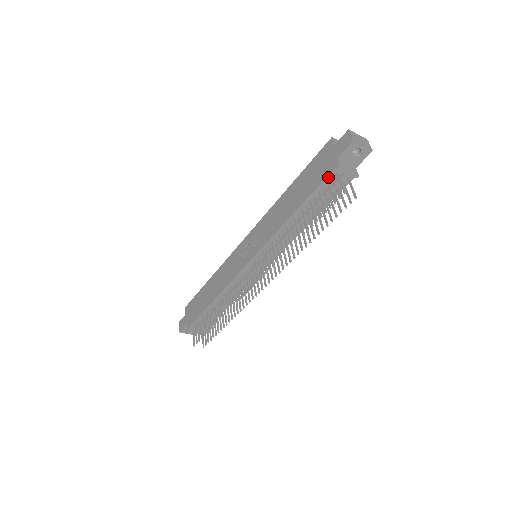
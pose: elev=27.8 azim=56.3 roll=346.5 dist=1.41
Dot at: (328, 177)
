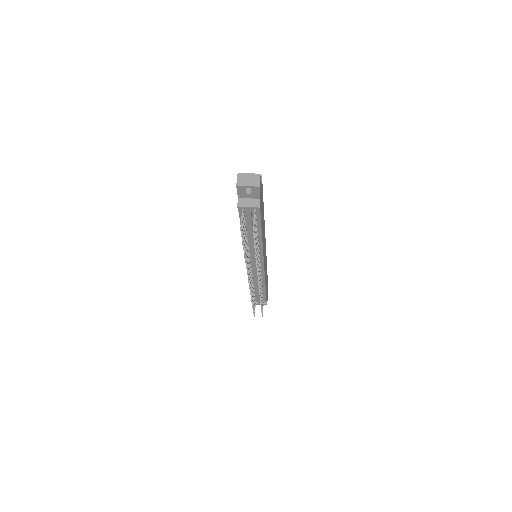
Dot at: (240, 212)
